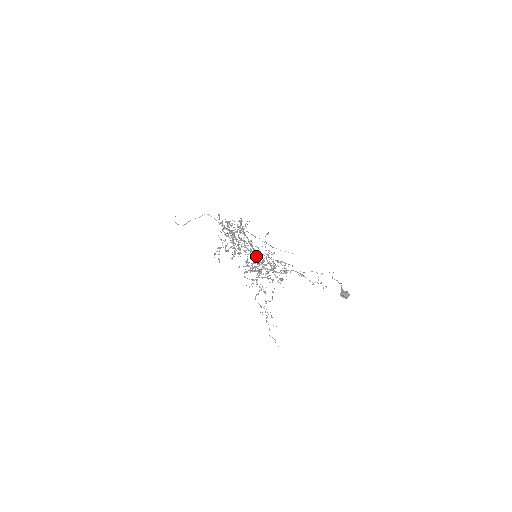
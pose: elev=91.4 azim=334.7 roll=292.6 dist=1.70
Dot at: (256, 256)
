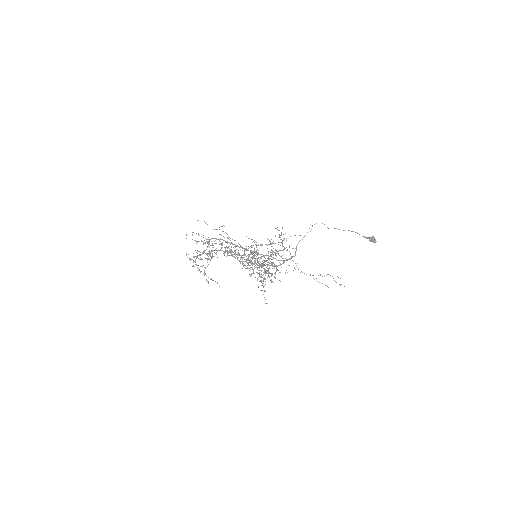
Dot at: occluded
